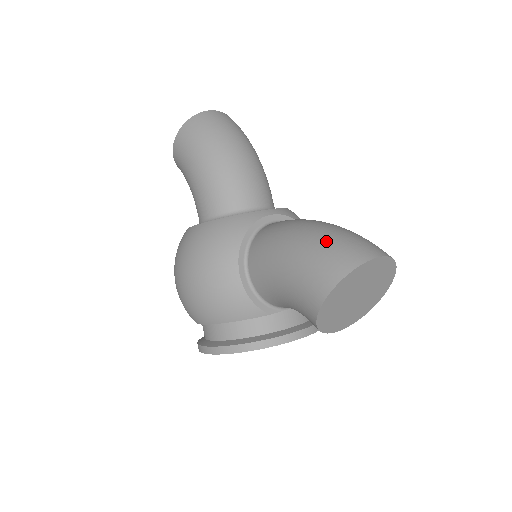
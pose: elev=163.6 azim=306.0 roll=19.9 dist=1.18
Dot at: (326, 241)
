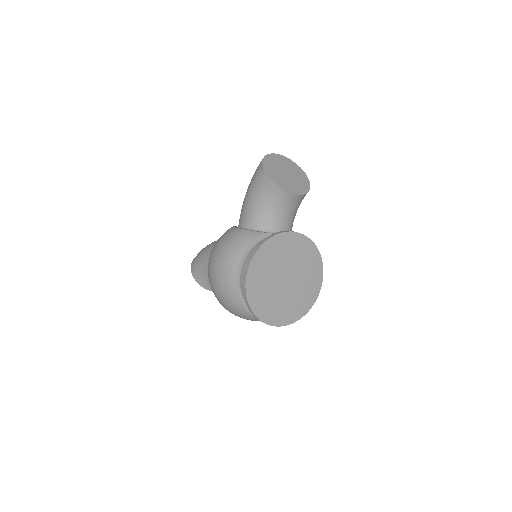
Dot at: occluded
